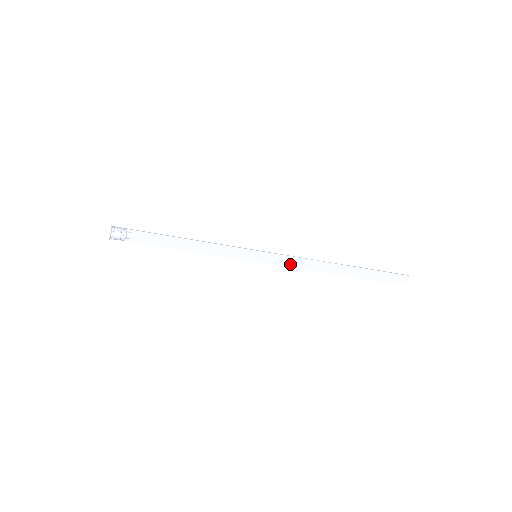
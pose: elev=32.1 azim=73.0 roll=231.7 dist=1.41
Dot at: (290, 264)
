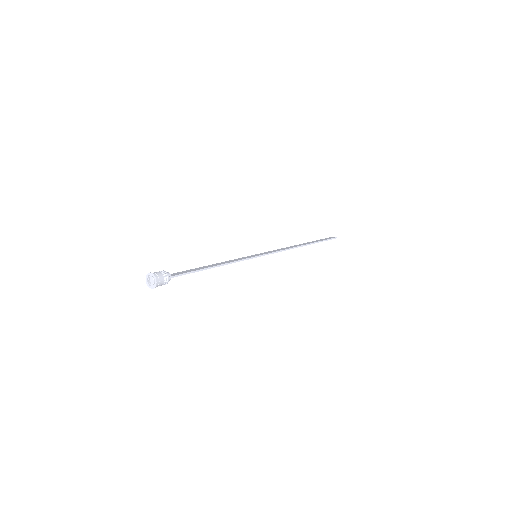
Dot at: occluded
